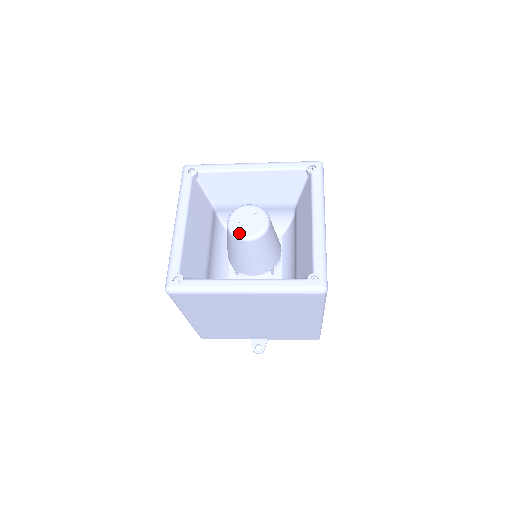
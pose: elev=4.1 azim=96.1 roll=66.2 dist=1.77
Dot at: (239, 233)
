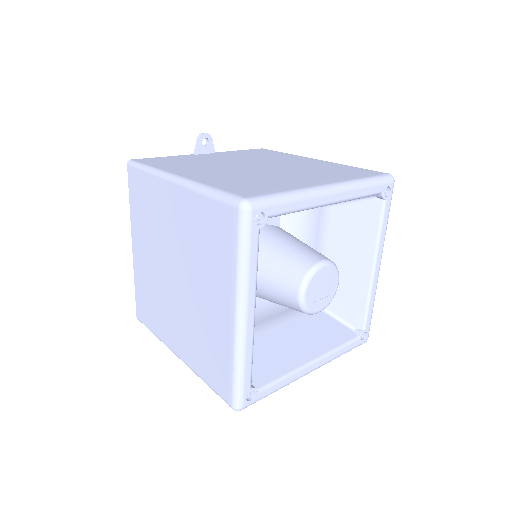
Dot at: (313, 310)
